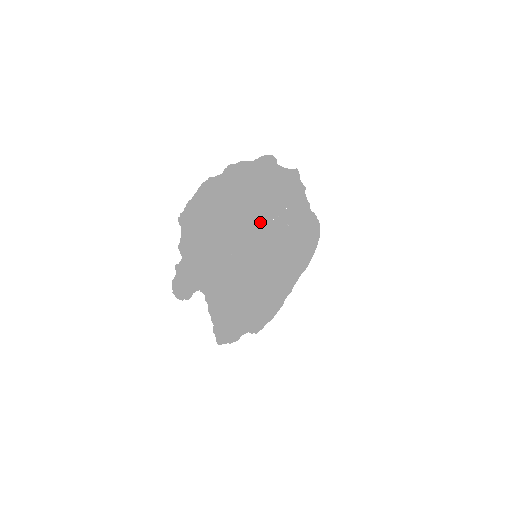
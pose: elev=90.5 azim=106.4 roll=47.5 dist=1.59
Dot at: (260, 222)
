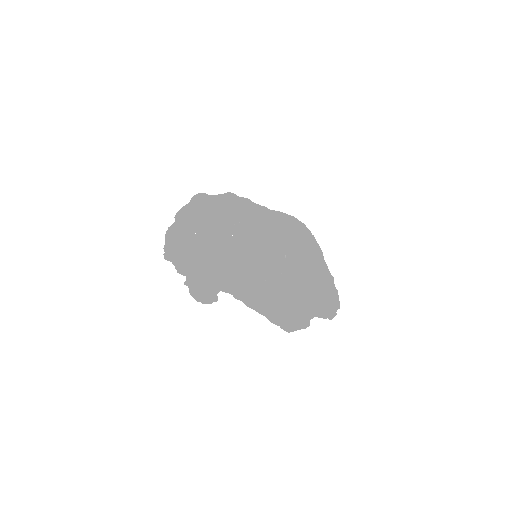
Dot at: (244, 242)
